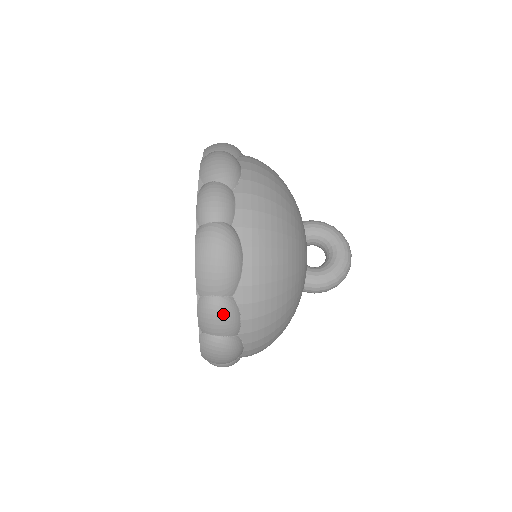
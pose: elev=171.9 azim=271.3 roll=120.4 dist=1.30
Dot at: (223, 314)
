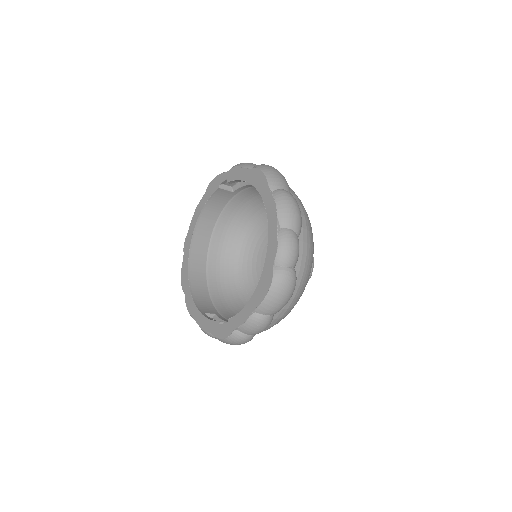
Dot at: (266, 326)
